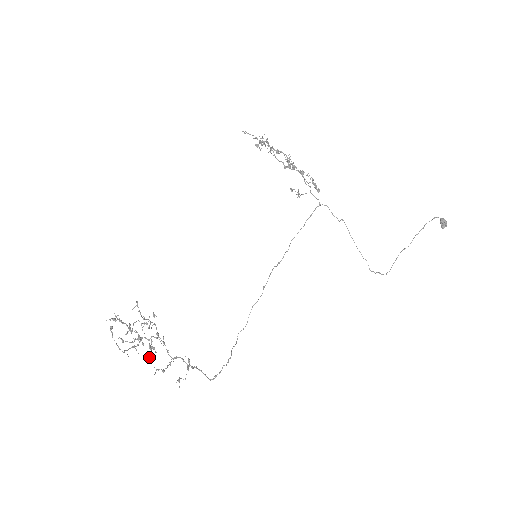
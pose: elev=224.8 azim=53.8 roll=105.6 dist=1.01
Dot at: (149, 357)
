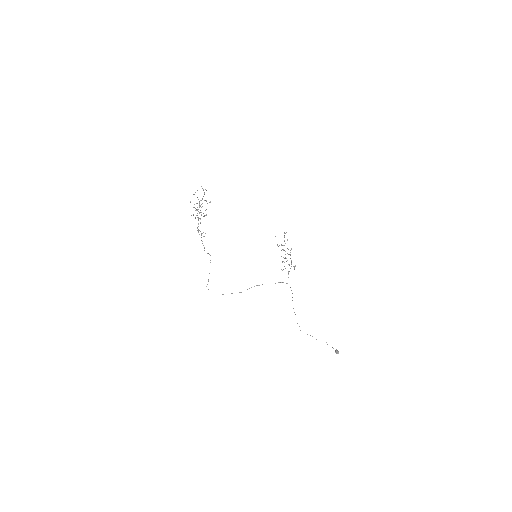
Dot at: occluded
